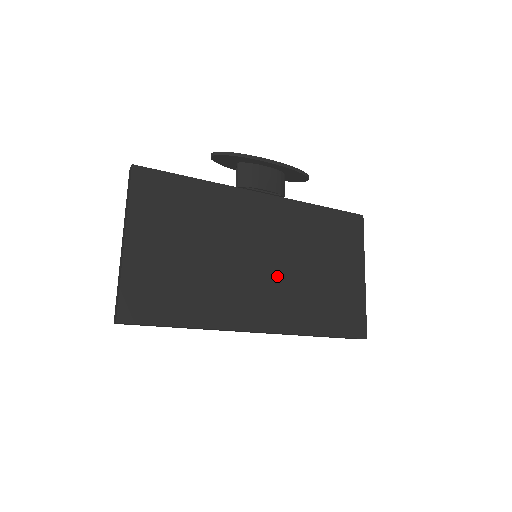
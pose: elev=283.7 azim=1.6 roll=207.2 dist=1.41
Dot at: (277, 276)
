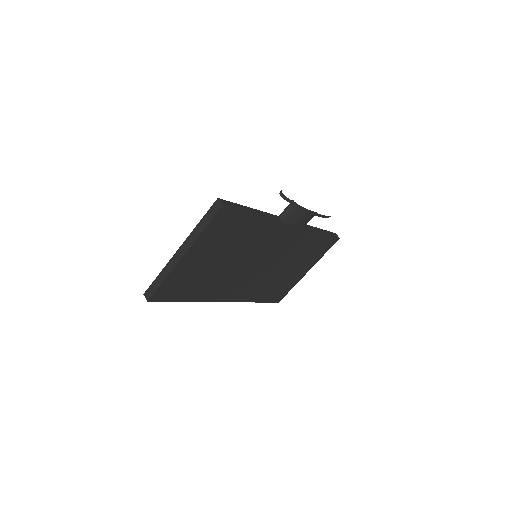
Dot at: (259, 274)
